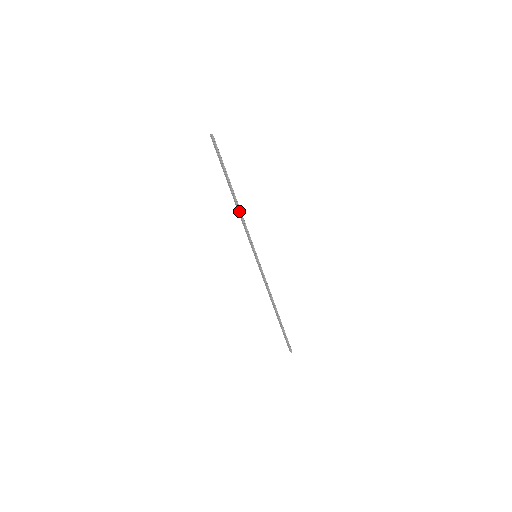
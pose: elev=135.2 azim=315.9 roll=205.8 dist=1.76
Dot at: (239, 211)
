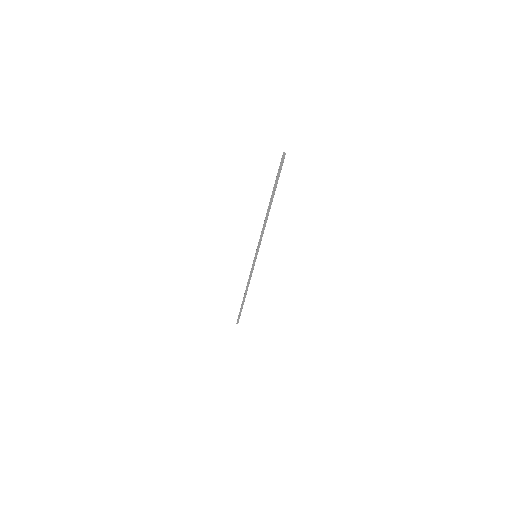
Dot at: occluded
